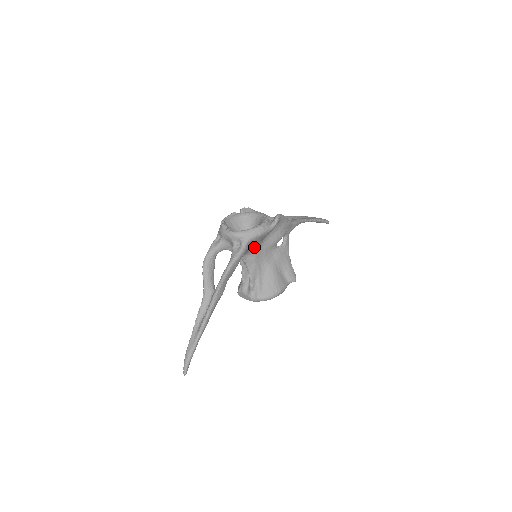
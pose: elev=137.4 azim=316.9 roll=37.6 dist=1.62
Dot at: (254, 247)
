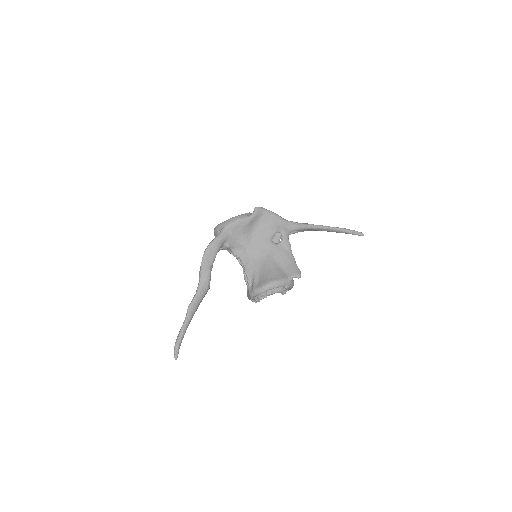
Dot at: (241, 240)
